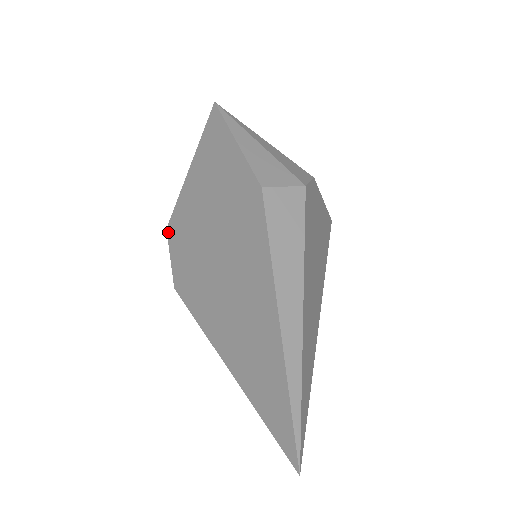
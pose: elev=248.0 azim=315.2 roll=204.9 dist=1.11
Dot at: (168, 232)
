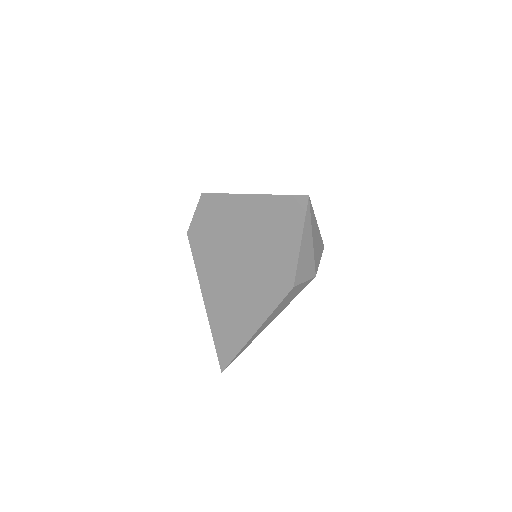
Dot at: (202, 198)
